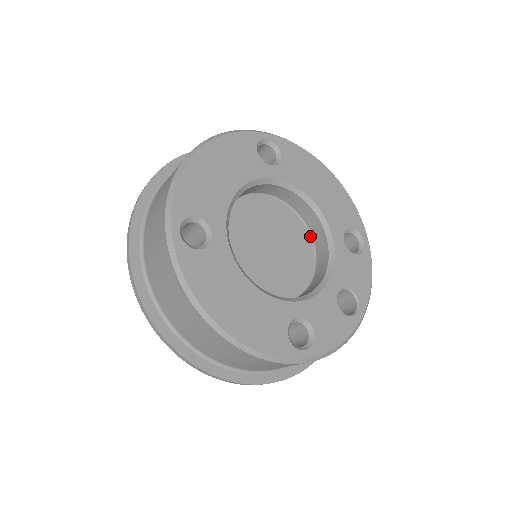
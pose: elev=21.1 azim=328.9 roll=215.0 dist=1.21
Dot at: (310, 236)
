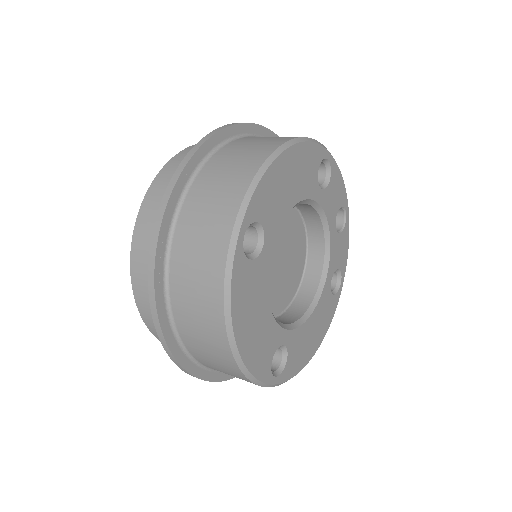
Dot at: occluded
